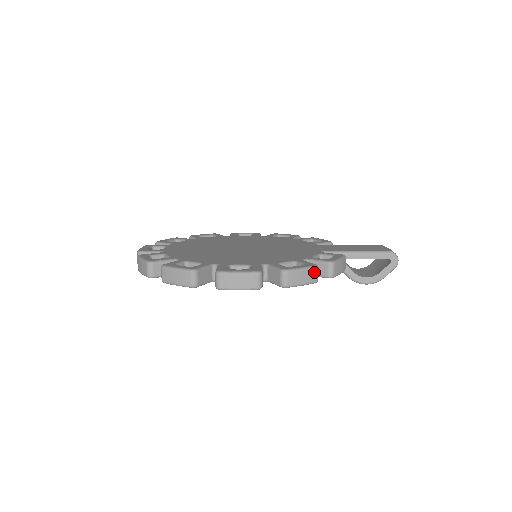
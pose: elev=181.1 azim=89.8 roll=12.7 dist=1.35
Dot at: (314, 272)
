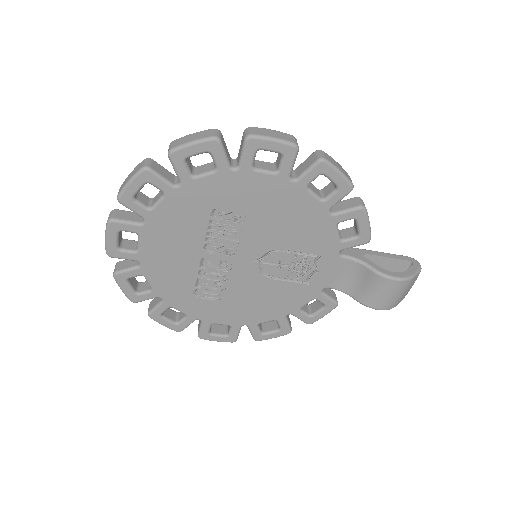
Dot at: (348, 175)
